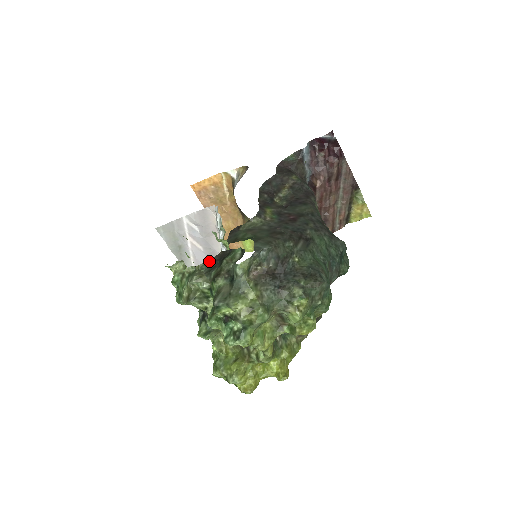
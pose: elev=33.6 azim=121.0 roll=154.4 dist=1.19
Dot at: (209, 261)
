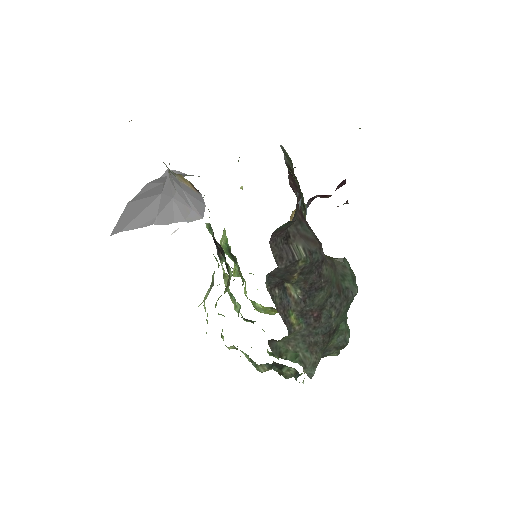
Dot at: (266, 364)
